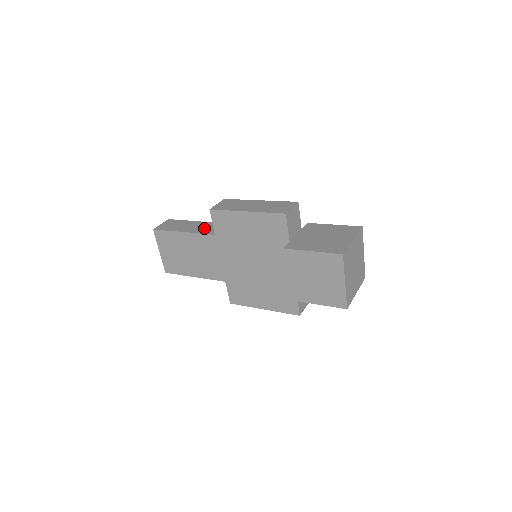
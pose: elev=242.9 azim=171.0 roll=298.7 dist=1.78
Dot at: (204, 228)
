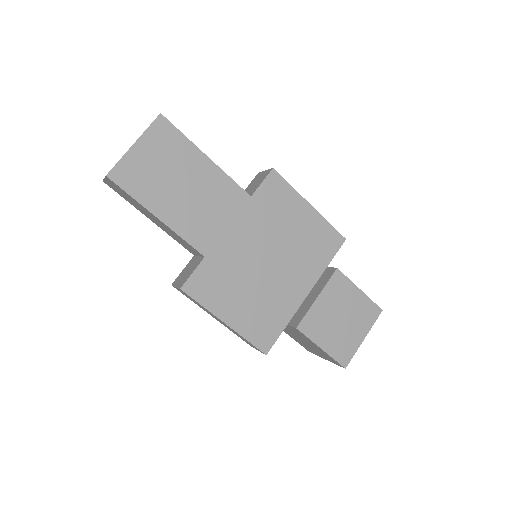
Dot at: occluded
